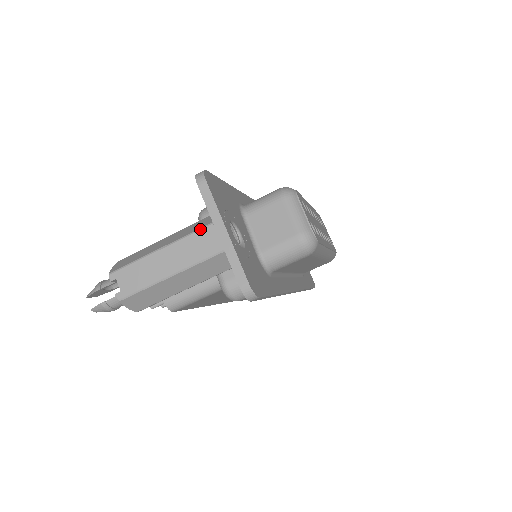
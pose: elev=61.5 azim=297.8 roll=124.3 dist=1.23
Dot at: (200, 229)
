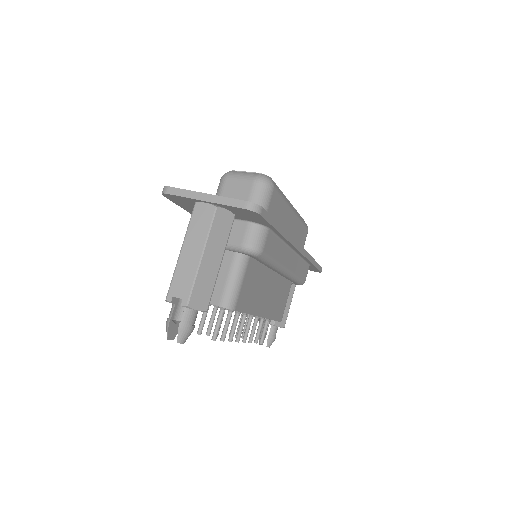
Dot at: (192, 213)
